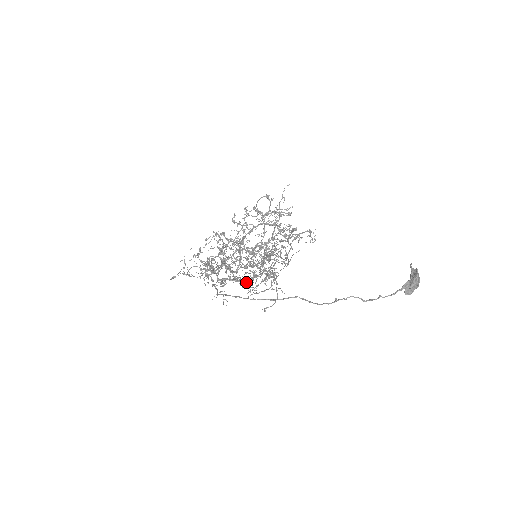
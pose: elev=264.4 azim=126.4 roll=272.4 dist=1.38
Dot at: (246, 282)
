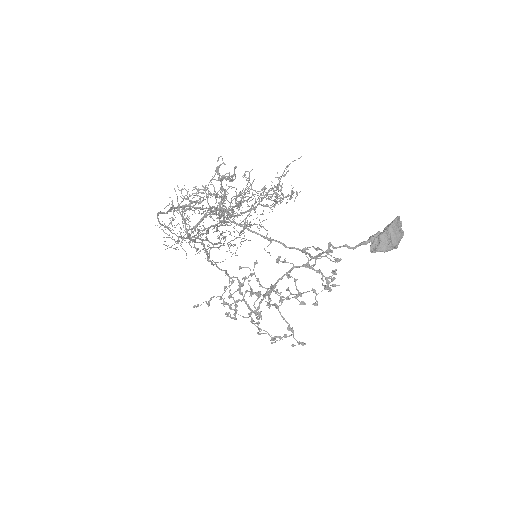
Dot at: (206, 237)
